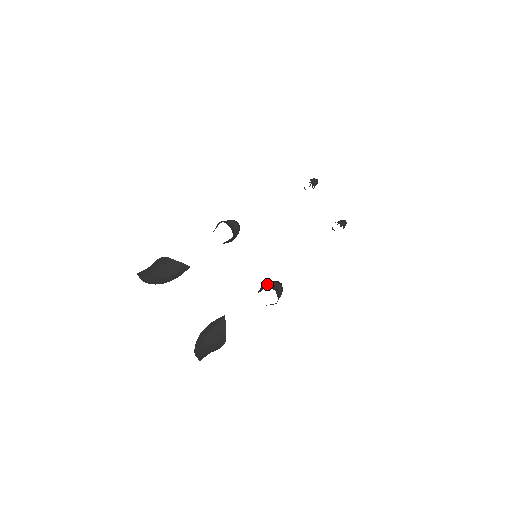
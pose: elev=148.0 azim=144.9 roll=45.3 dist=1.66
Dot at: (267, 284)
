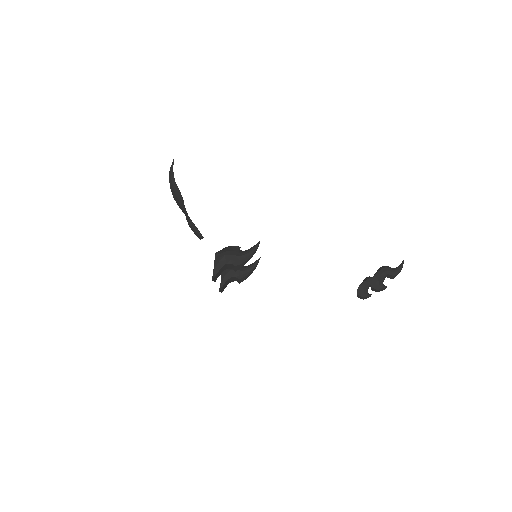
Dot at: (229, 278)
